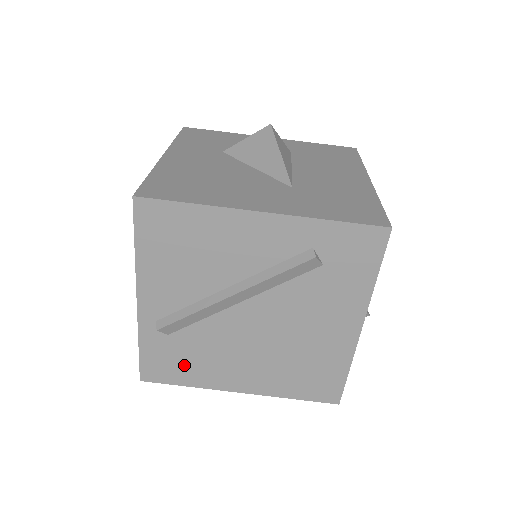
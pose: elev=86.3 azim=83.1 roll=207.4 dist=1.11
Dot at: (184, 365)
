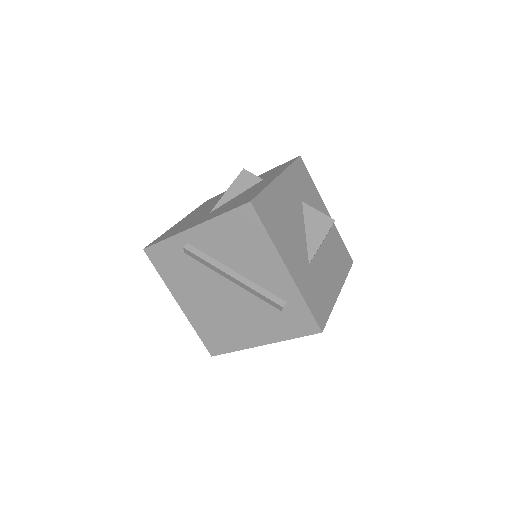
Dot at: (172, 269)
